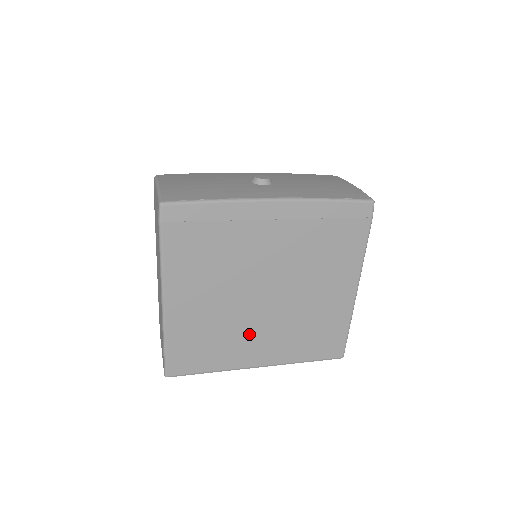
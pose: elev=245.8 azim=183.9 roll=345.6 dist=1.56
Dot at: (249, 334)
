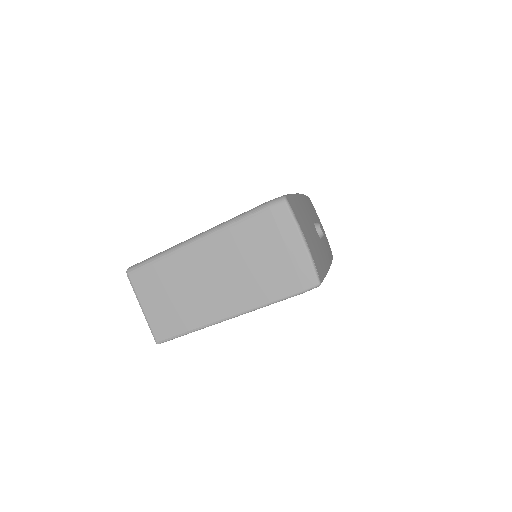
Dot at: occluded
